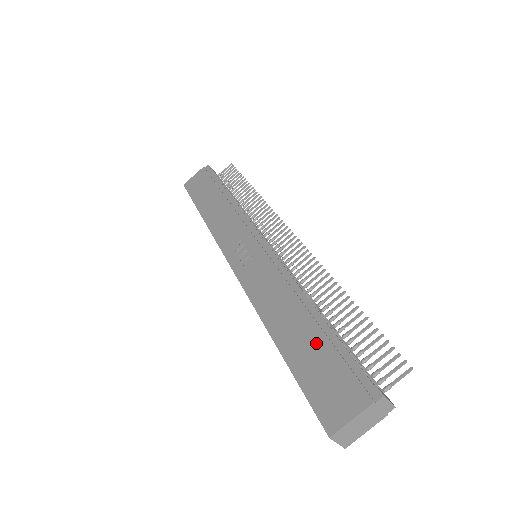
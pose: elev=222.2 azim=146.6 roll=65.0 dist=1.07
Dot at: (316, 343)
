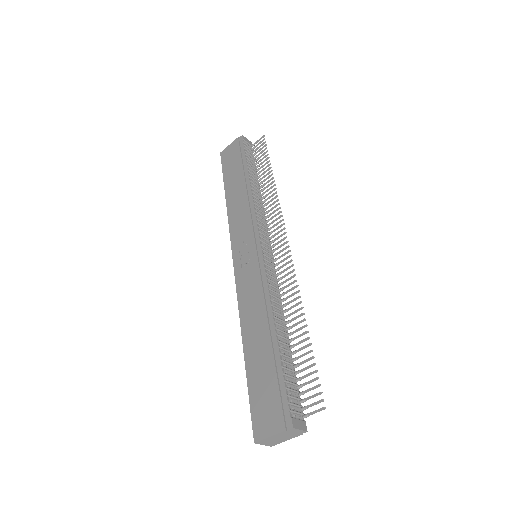
Dot at: (267, 365)
